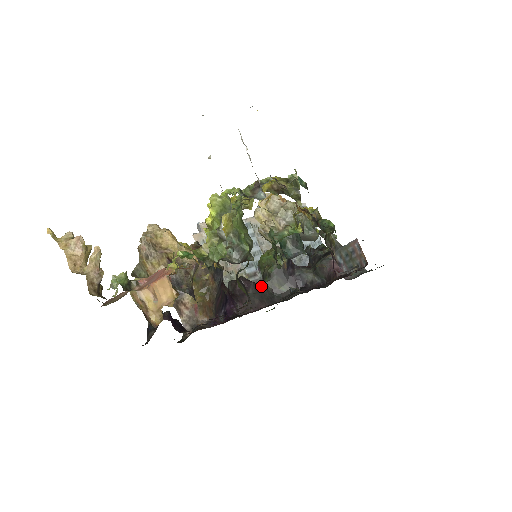
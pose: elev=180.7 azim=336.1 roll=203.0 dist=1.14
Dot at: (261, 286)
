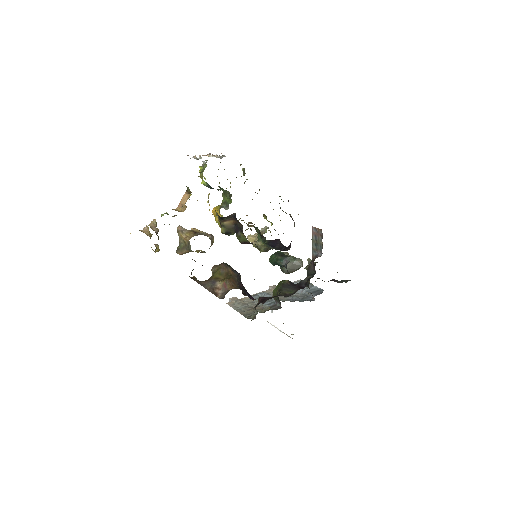
Dot at: occluded
